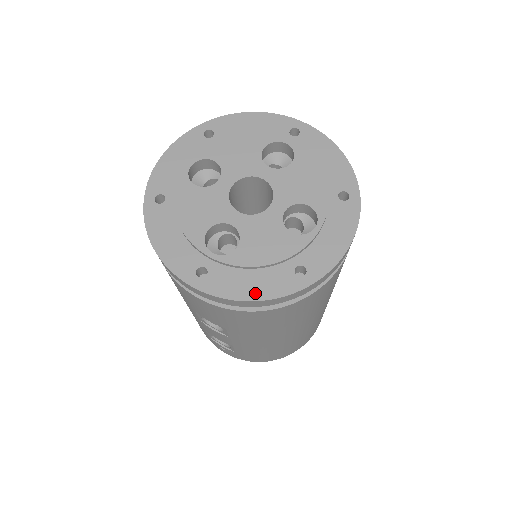
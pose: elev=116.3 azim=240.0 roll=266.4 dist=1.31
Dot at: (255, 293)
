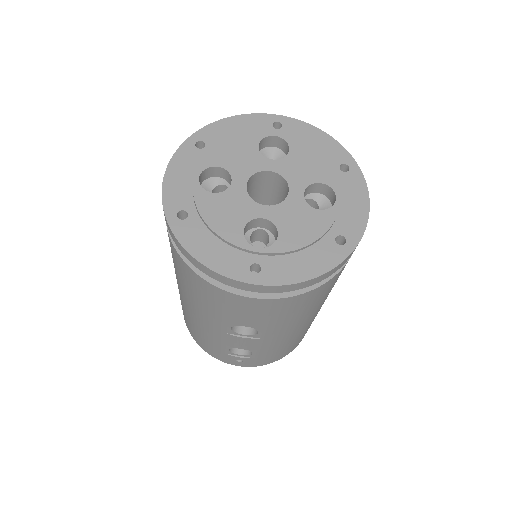
Dot at: (312, 271)
